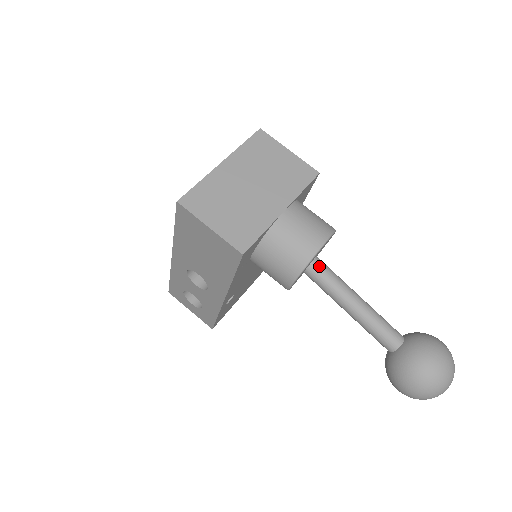
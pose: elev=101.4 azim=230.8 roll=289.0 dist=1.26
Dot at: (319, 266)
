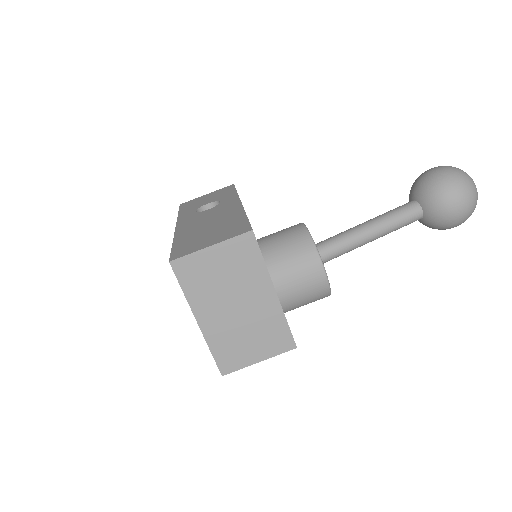
Dot at: (325, 257)
